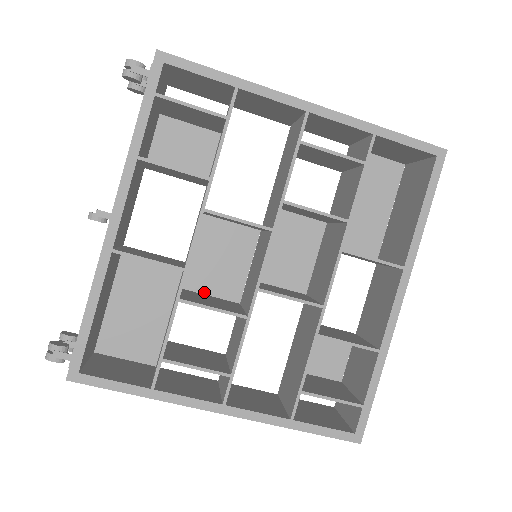
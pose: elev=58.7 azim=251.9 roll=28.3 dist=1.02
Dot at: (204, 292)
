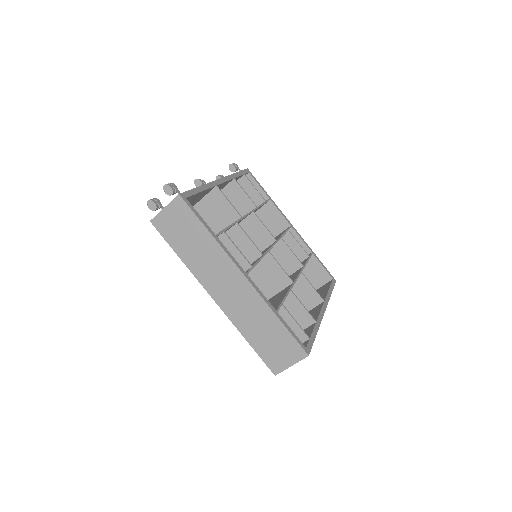
Dot at: occluded
